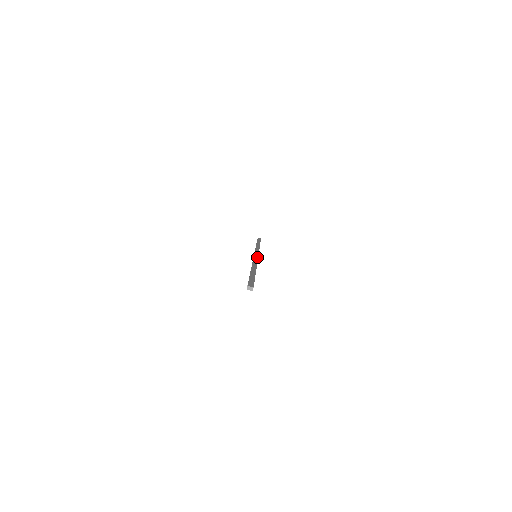
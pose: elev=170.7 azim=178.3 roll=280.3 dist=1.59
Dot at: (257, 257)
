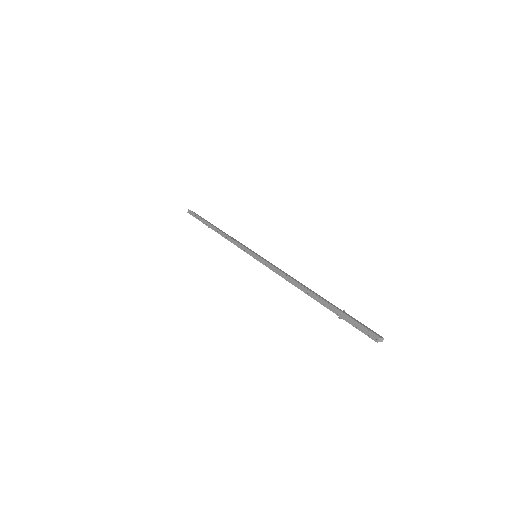
Dot at: (268, 261)
